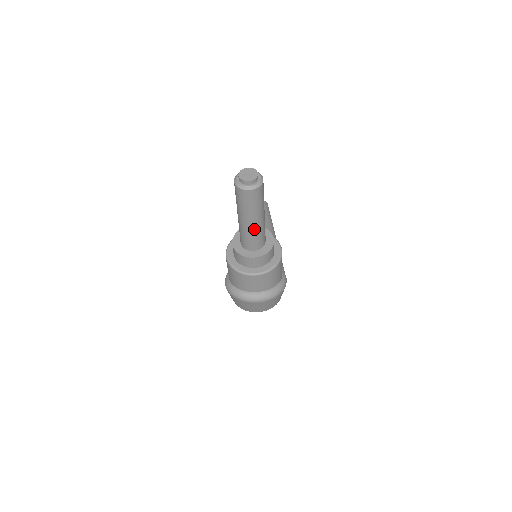
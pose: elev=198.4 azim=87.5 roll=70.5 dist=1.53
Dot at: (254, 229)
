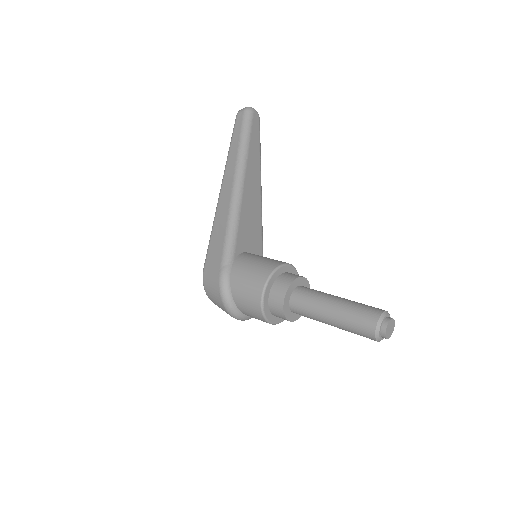
Dot at: (325, 323)
